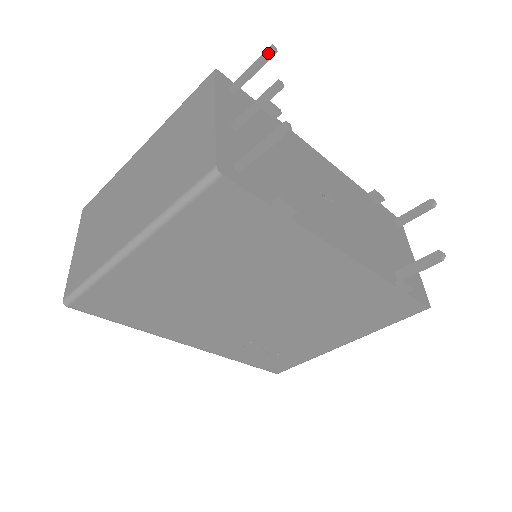
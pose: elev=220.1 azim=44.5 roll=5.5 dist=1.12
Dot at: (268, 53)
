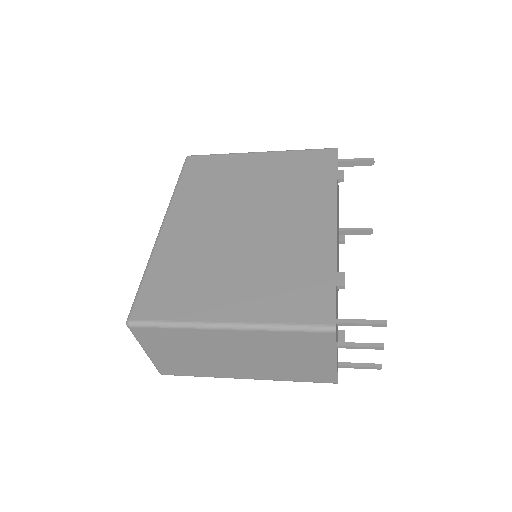
Dot at: (381, 326)
